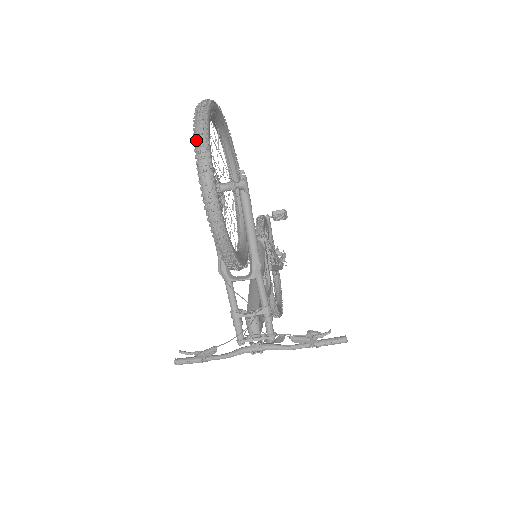
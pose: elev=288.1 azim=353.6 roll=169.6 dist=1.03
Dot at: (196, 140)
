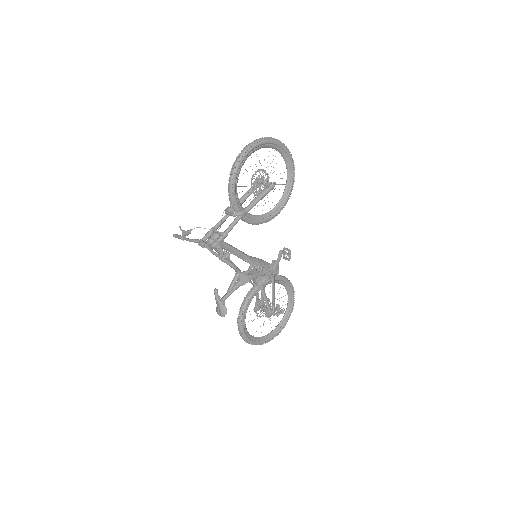
Dot at: (262, 138)
